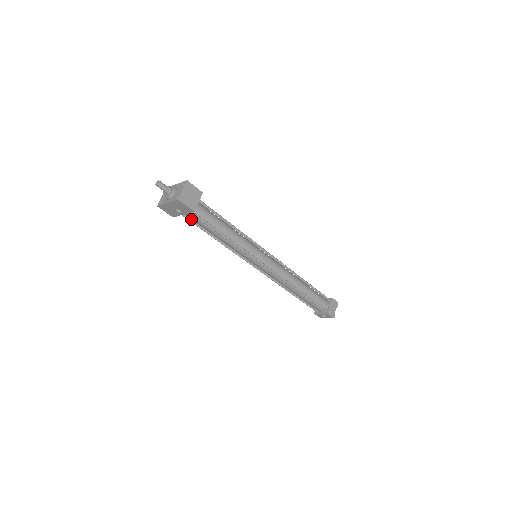
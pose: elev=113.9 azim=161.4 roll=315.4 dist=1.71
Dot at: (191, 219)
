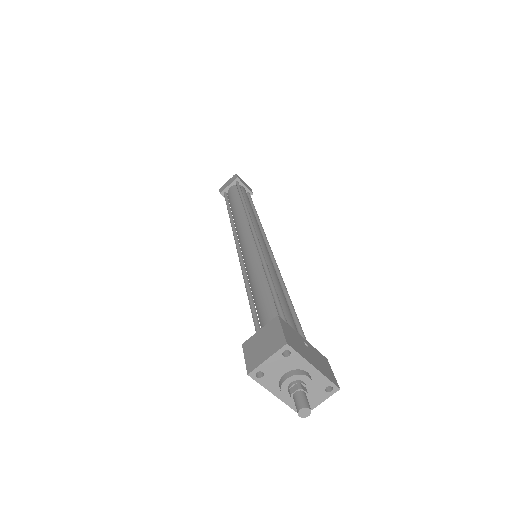
Dot at: occluded
